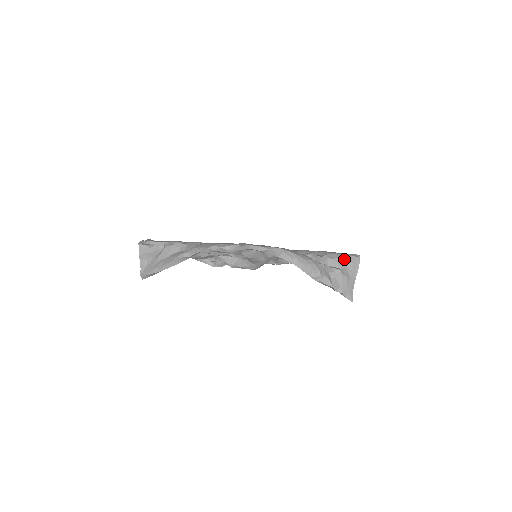
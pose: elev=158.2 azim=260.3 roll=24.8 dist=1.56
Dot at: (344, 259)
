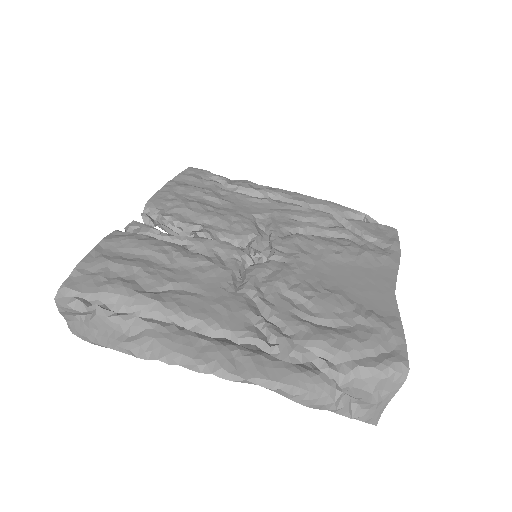
Dot at: (381, 379)
